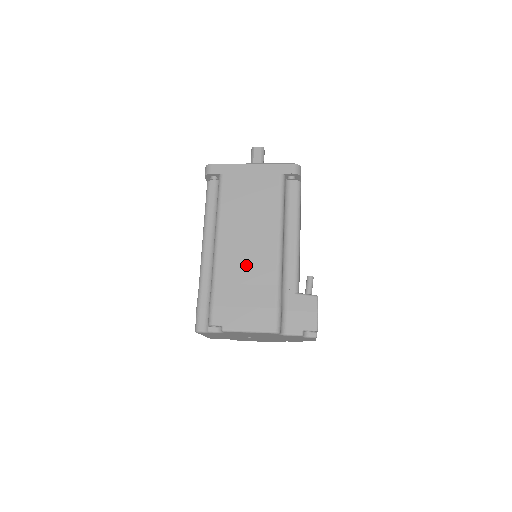
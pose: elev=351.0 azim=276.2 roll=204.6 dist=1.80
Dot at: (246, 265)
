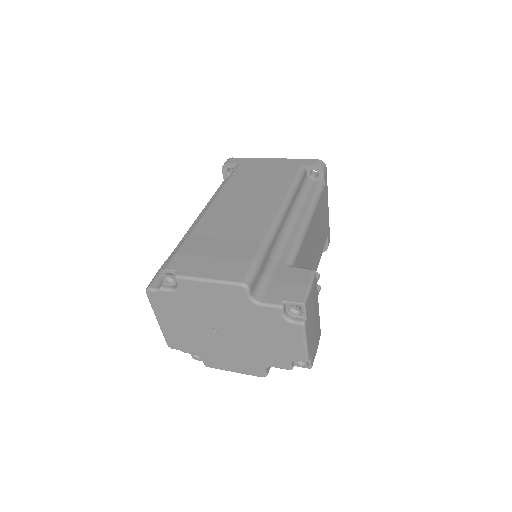
Dot at: (233, 224)
